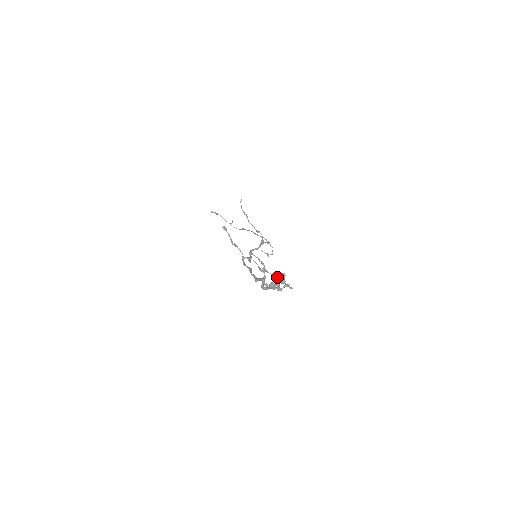
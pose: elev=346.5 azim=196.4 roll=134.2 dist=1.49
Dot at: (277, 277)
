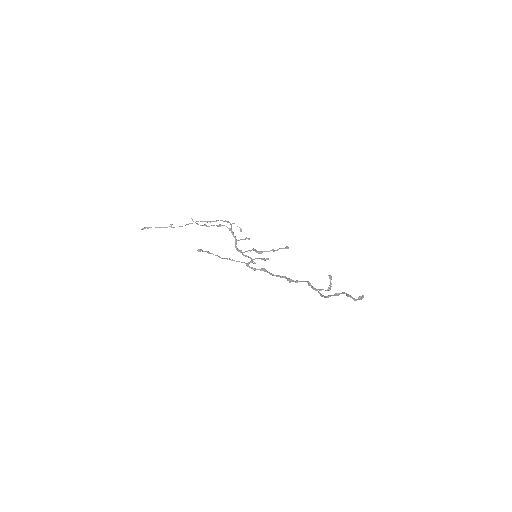
Dot at: (273, 250)
